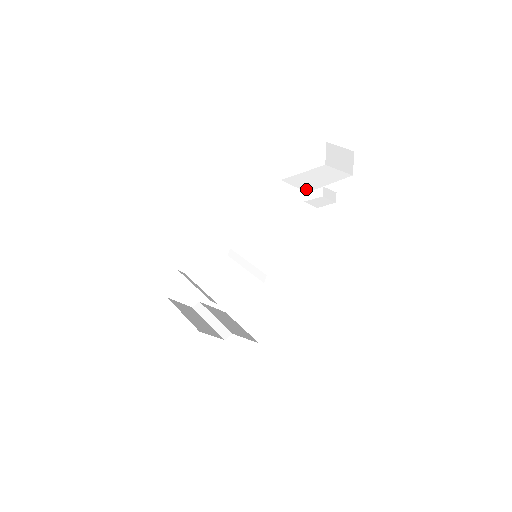
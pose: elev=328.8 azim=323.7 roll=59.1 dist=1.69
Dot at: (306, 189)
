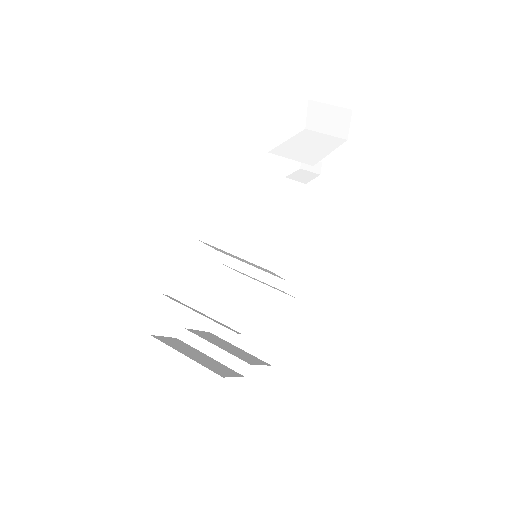
Dot at: (309, 162)
